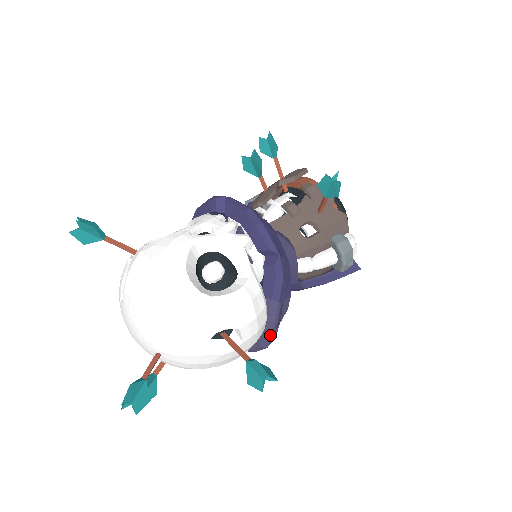
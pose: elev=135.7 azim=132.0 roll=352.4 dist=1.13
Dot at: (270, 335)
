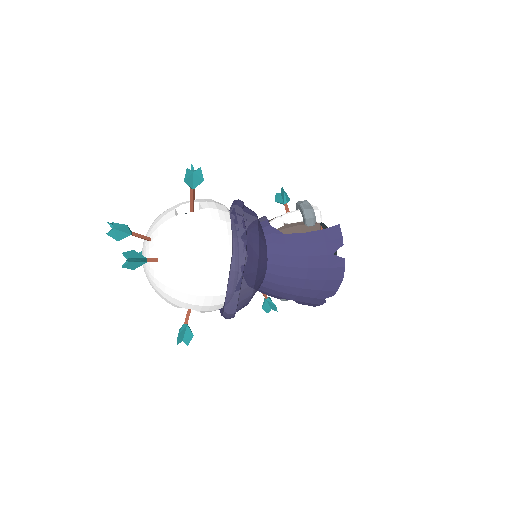
Dot at: (237, 225)
